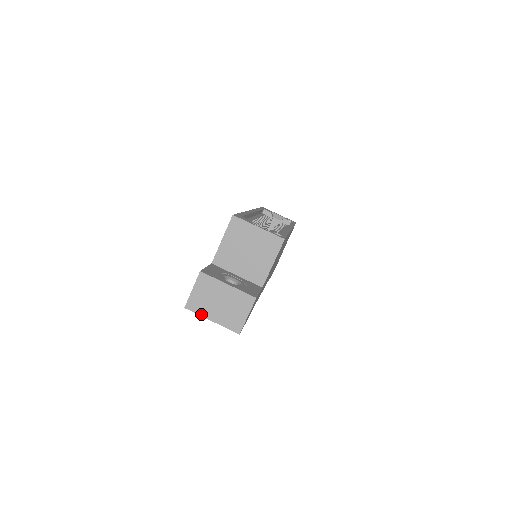
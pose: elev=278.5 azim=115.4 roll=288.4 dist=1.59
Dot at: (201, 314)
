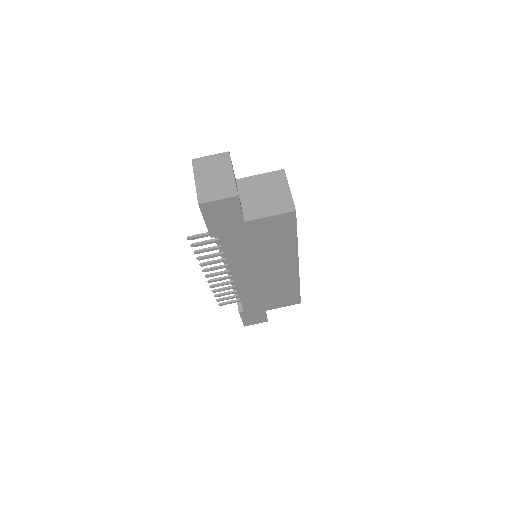
Dot at: (195, 171)
